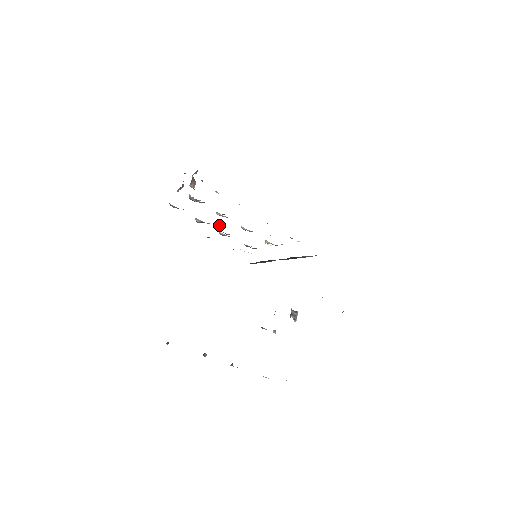
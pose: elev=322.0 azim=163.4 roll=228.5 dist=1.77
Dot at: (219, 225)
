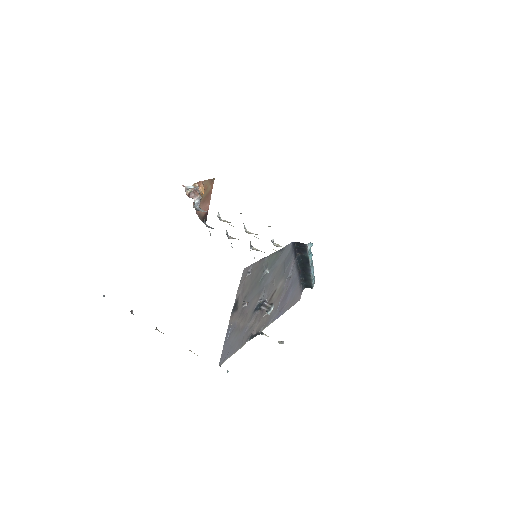
Dot at: occluded
